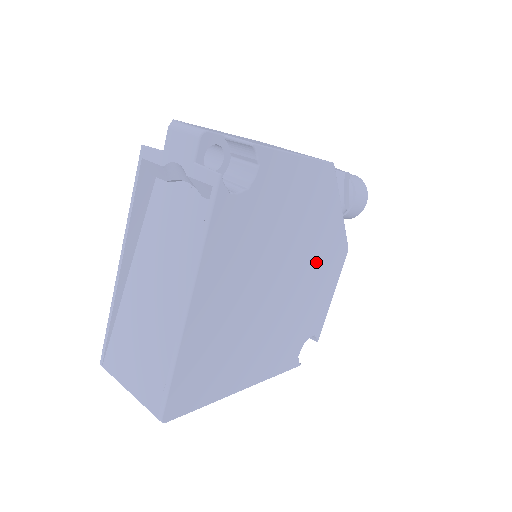
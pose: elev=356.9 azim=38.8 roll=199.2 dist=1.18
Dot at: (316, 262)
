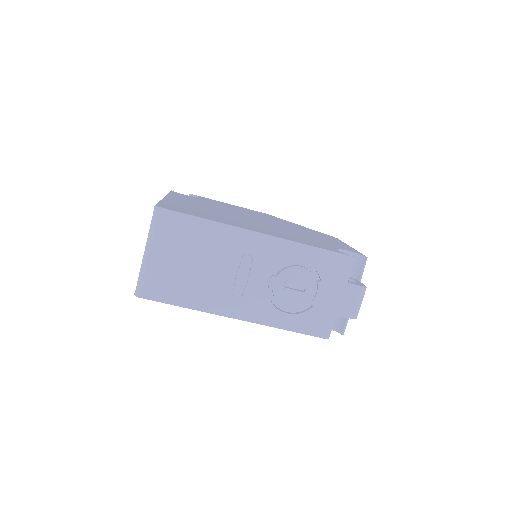
Dot at: occluded
